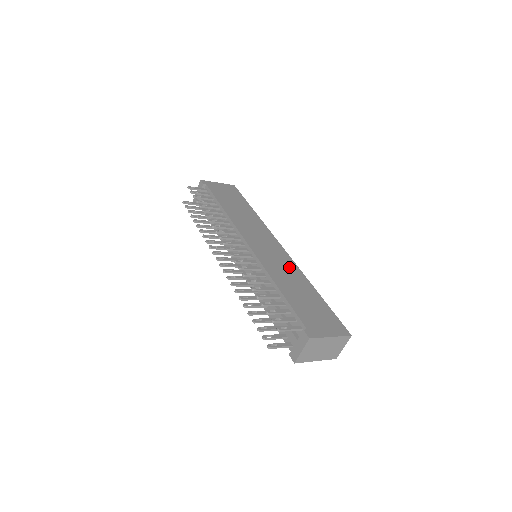
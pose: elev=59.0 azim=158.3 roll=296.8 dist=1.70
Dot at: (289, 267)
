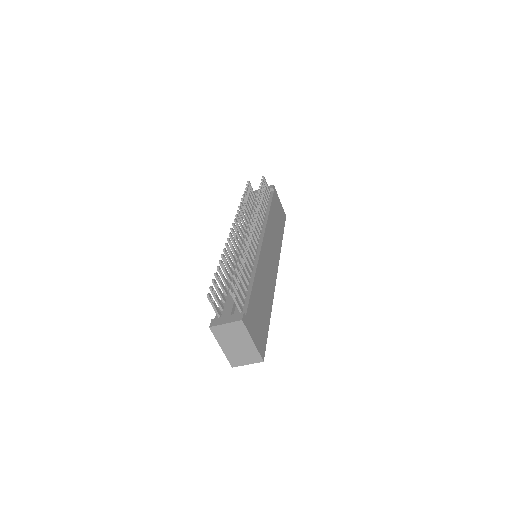
Dot at: (270, 284)
